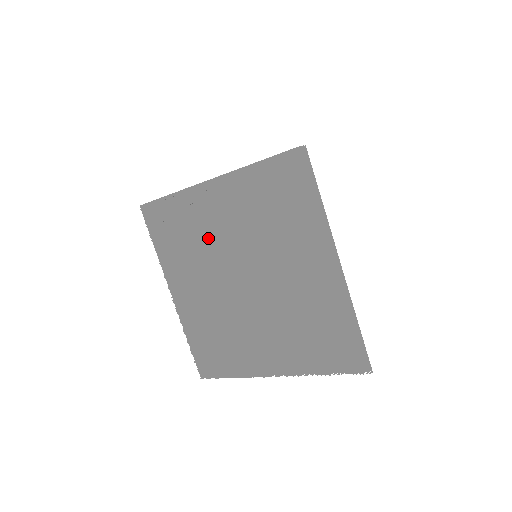
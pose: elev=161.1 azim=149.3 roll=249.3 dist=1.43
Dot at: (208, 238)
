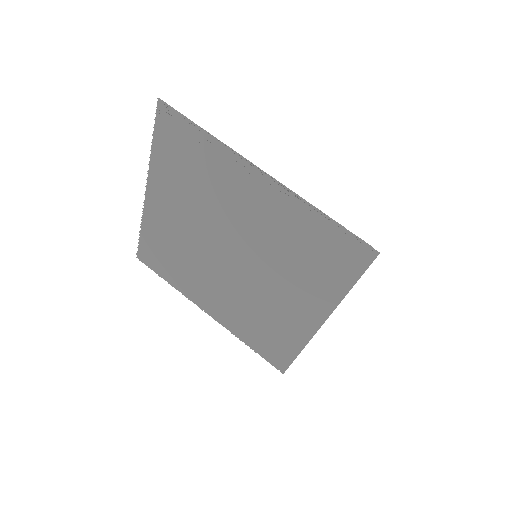
Dot at: (220, 201)
